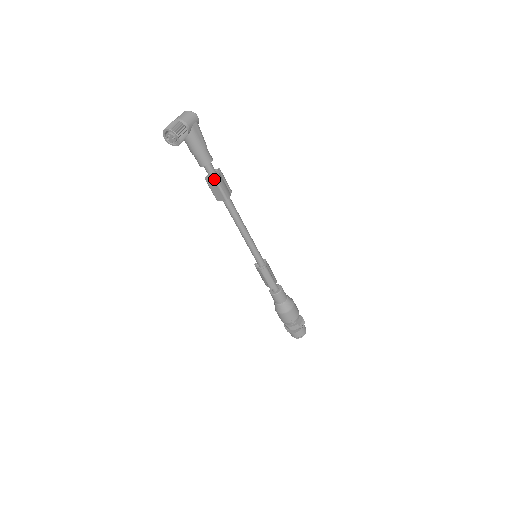
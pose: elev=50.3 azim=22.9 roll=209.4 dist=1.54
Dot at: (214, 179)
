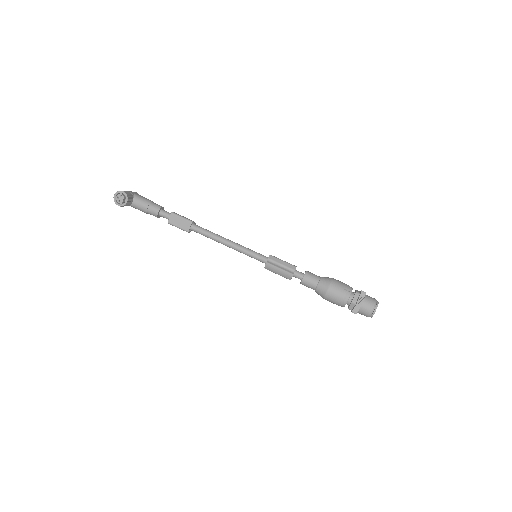
Dot at: (171, 213)
